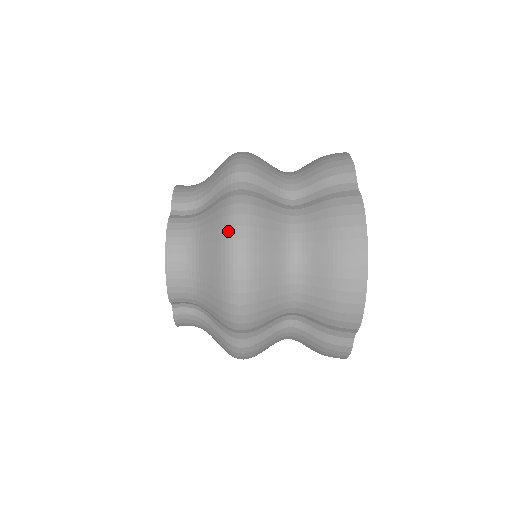
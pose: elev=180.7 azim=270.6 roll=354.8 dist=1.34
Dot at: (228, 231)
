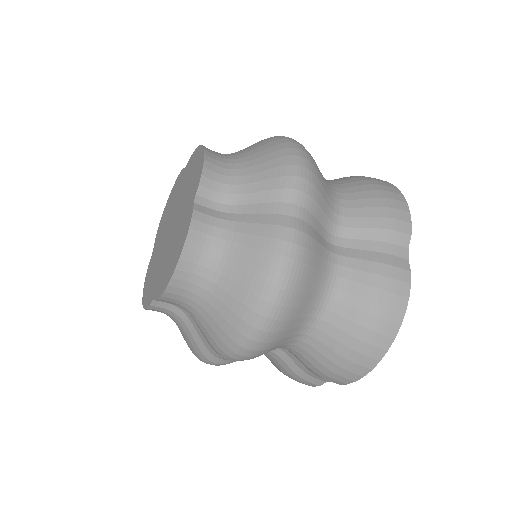
Dot at: occluded
